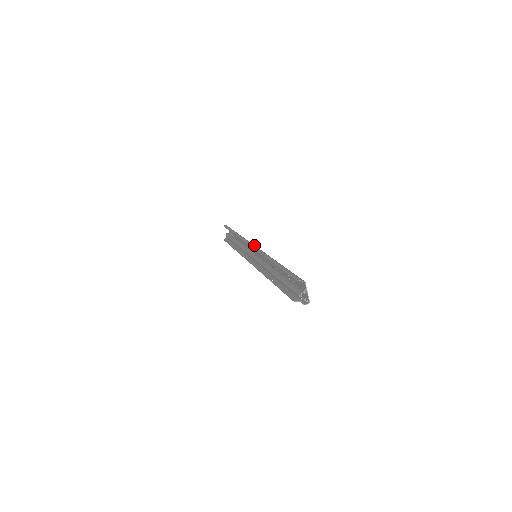
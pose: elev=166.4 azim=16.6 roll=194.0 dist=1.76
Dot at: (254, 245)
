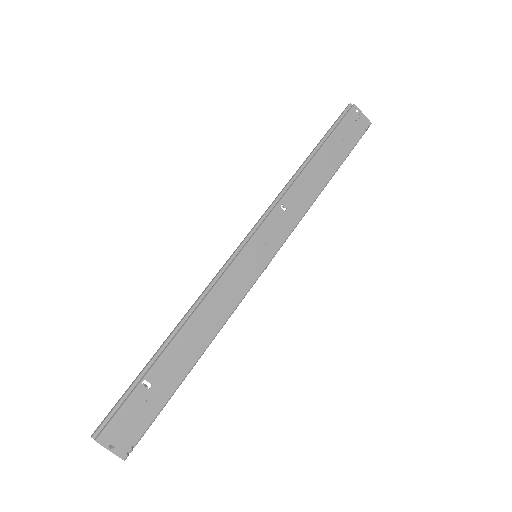
Dot at: (249, 238)
